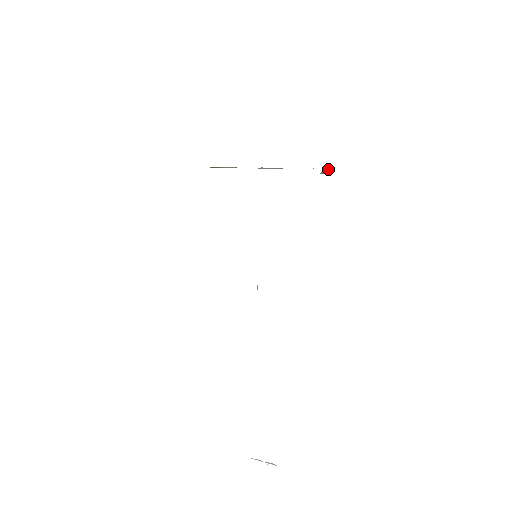
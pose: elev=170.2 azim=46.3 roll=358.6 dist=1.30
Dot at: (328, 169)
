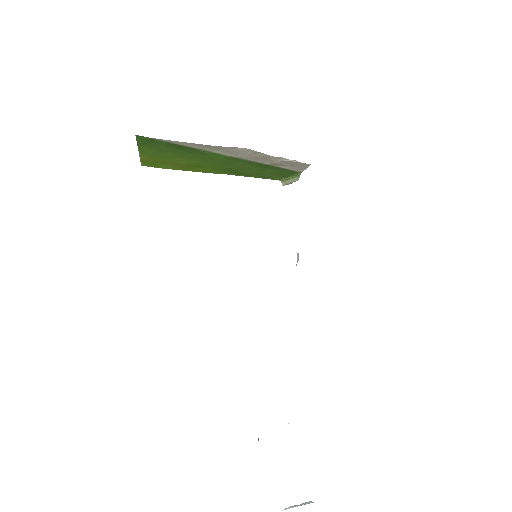
Dot at: occluded
